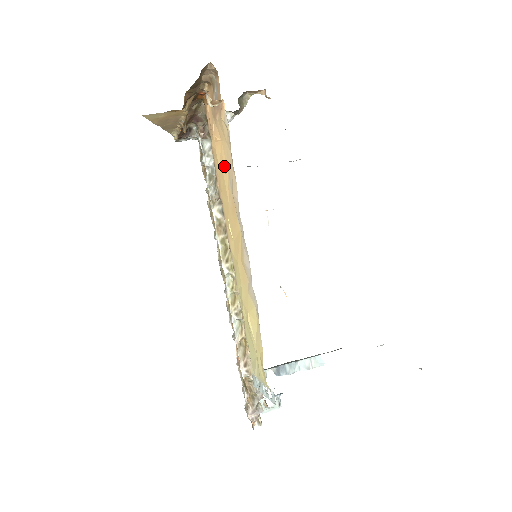
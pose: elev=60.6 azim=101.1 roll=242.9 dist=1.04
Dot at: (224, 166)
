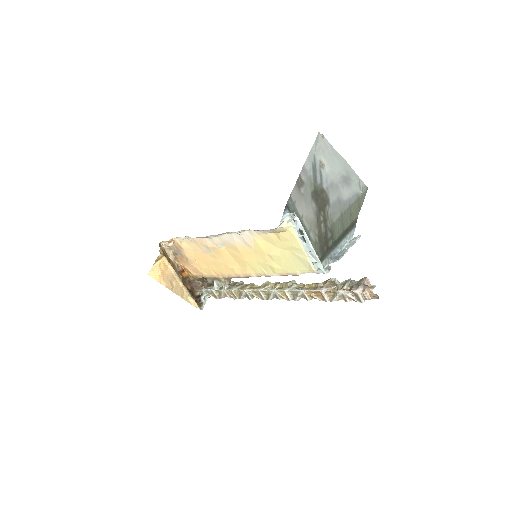
Dot at: (204, 258)
